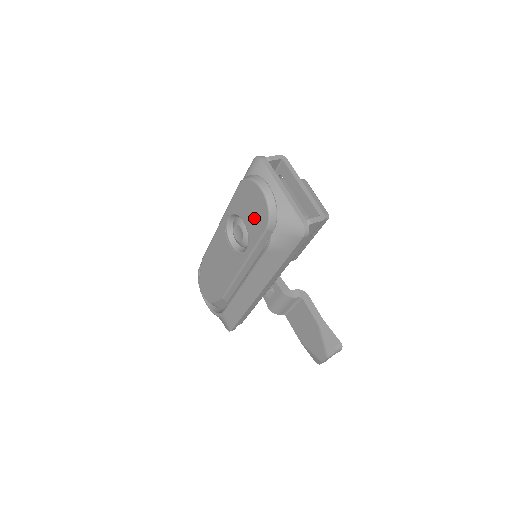
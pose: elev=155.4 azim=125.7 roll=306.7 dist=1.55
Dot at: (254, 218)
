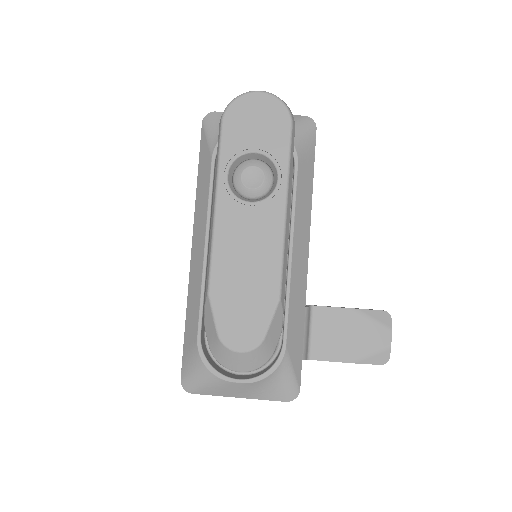
Dot at: (268, 129)
